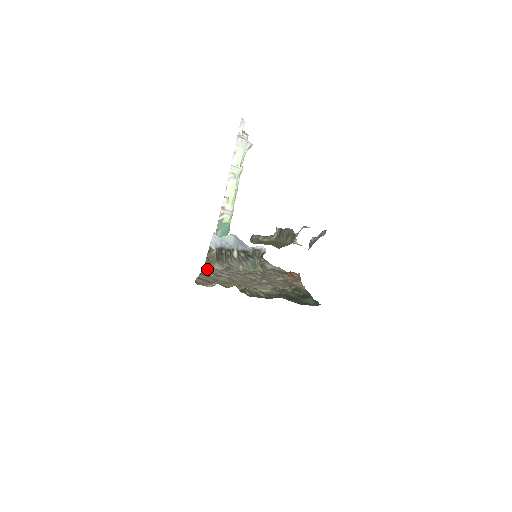
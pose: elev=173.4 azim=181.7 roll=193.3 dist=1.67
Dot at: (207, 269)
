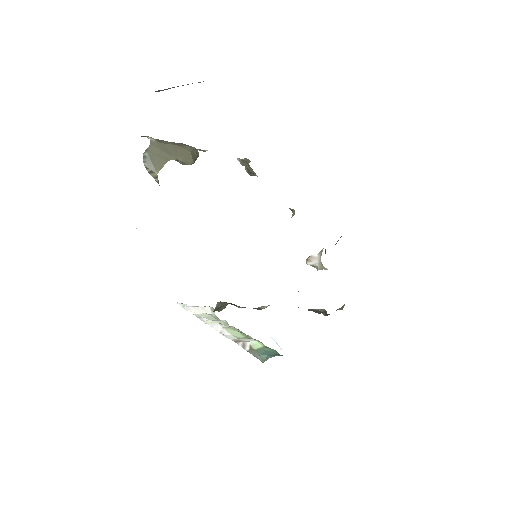
Dot at: occluded
